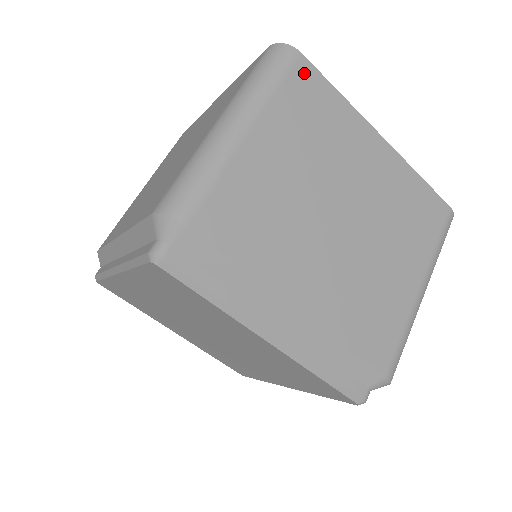
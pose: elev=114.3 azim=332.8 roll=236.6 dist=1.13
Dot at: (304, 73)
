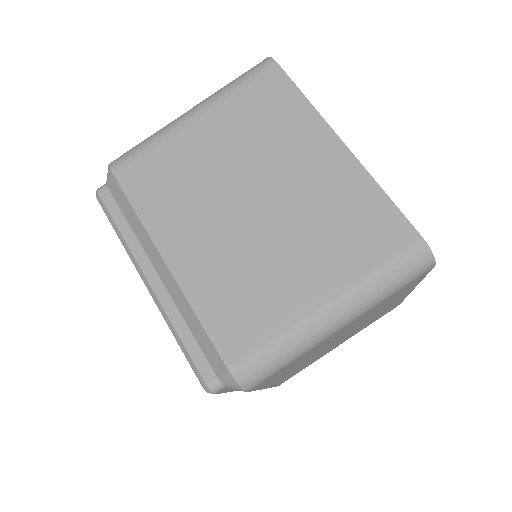
Dot at: (272, 79)
